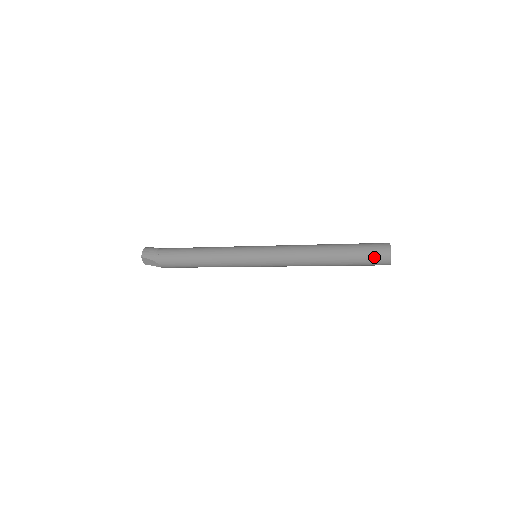
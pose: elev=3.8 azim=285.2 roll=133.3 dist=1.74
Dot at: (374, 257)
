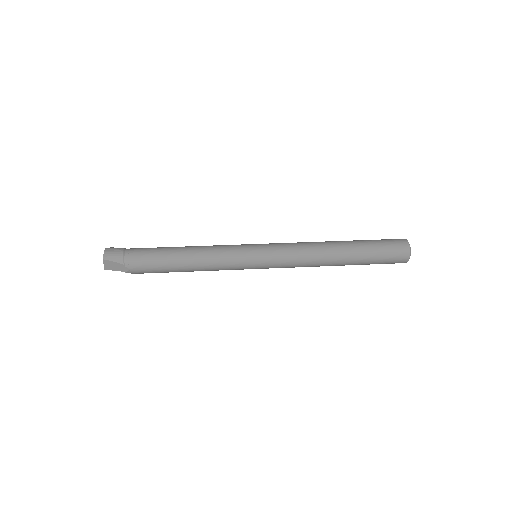
Dot at: (394, 253)
